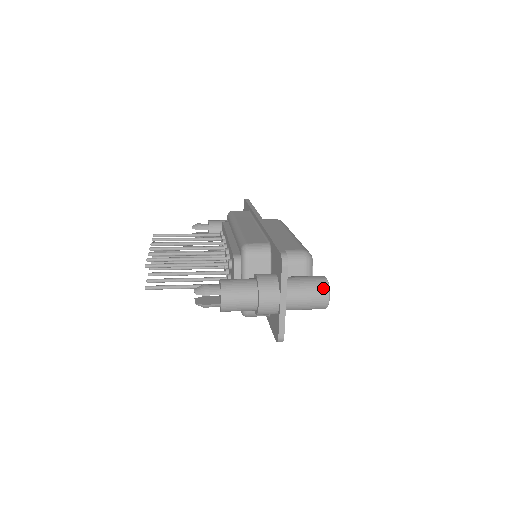
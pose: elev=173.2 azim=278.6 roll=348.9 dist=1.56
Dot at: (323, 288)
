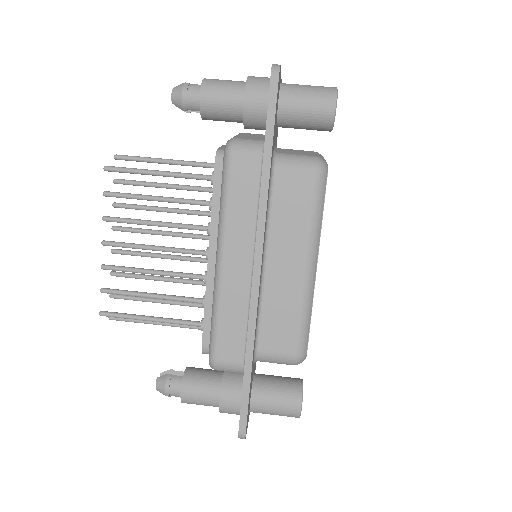
Dot at: occluded
